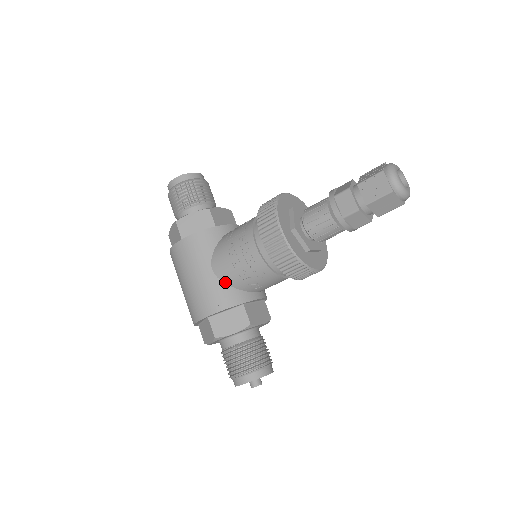
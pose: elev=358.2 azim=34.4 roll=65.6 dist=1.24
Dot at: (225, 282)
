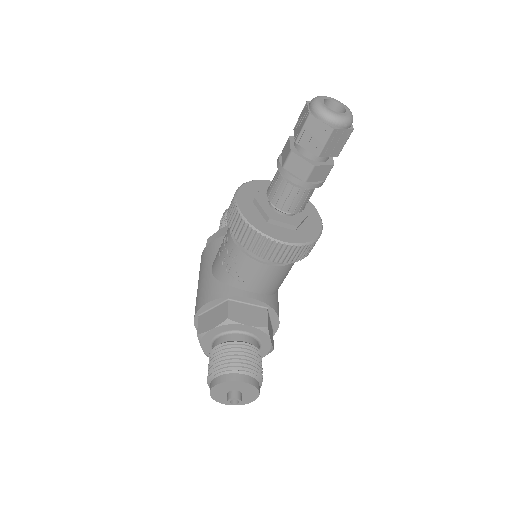
Dot at: (217, 278)
